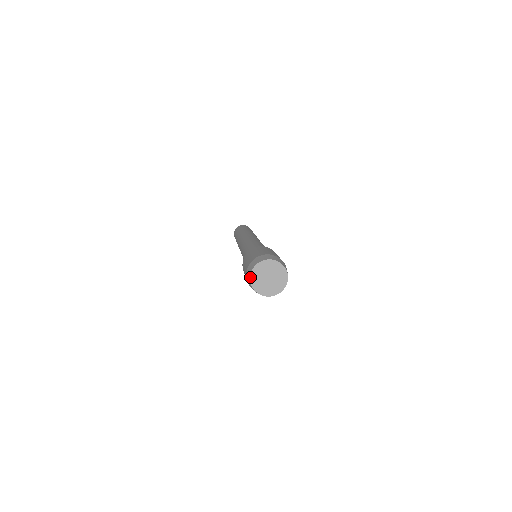
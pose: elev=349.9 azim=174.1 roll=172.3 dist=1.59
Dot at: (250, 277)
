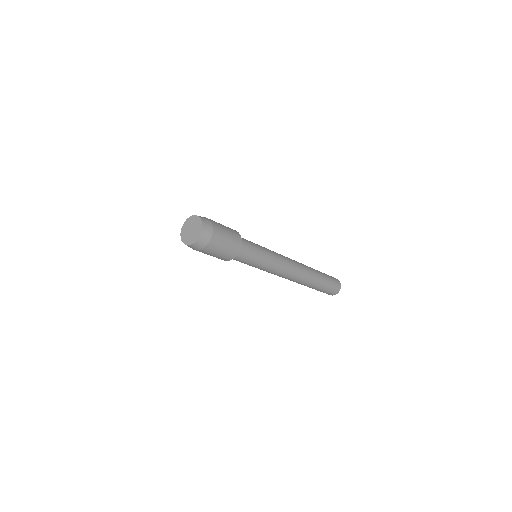
Dot at: (181, 232)
